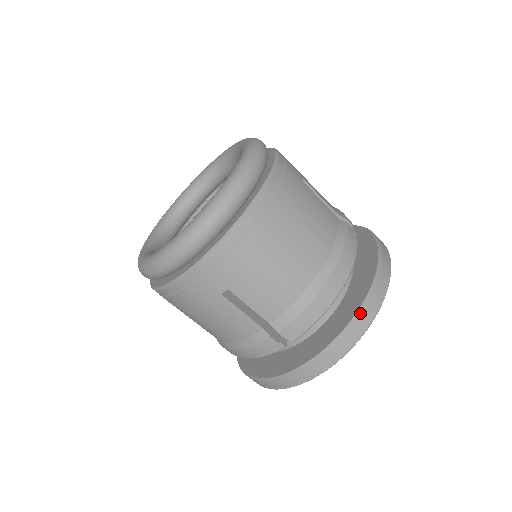
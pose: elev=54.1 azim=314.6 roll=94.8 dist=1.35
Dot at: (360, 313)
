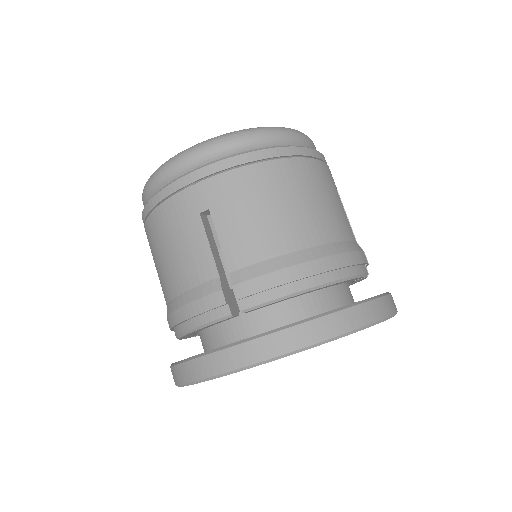
Dot at: (334, 313)
